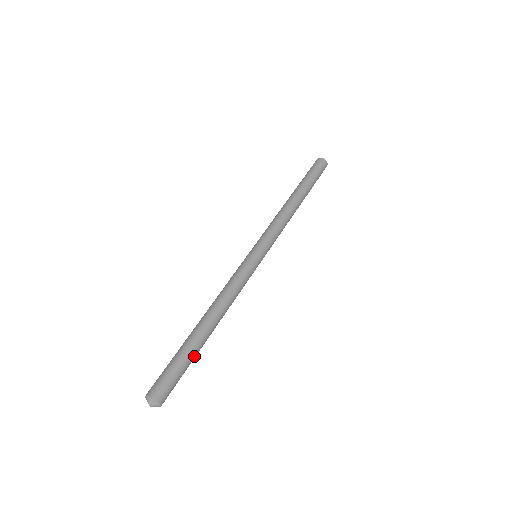
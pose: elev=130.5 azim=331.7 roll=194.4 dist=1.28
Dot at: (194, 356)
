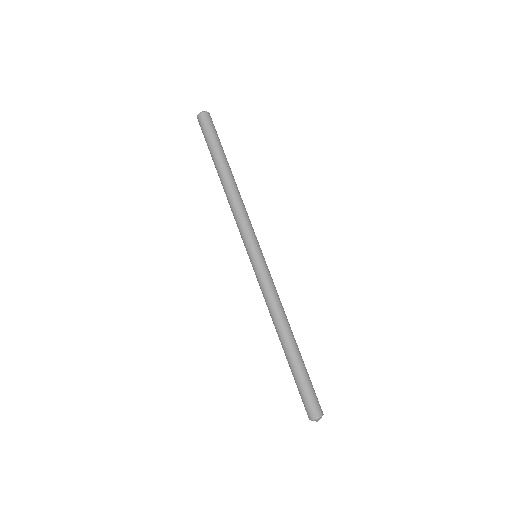
Dot at: (305, 367)
